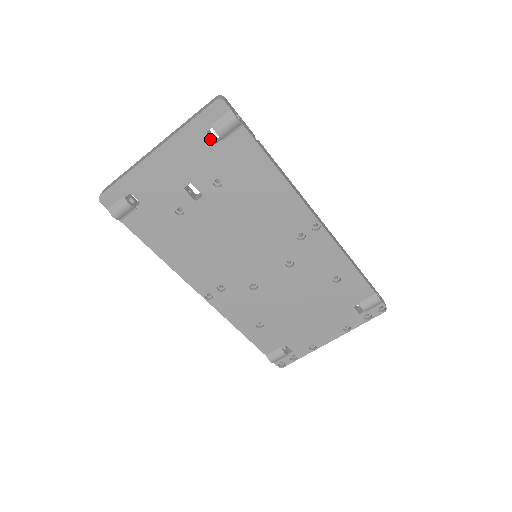
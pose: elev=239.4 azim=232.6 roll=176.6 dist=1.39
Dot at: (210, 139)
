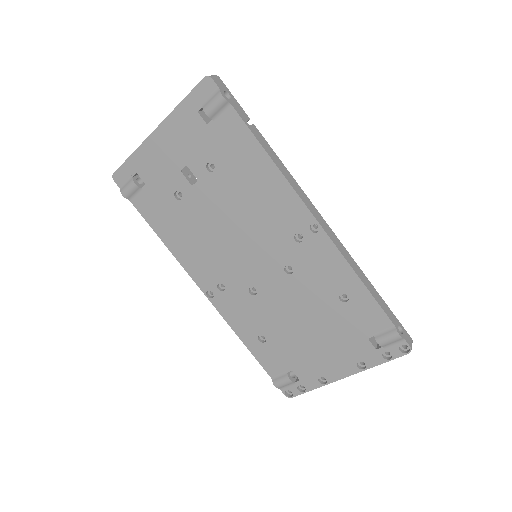
Dot at: (201, 119)
